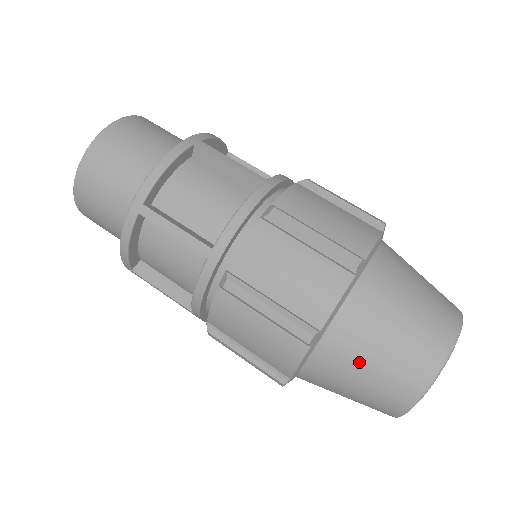
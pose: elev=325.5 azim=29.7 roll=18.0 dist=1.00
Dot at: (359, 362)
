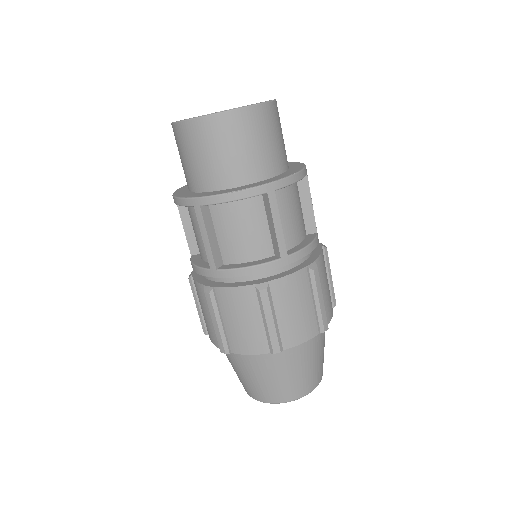
Dot at: (240, 370)
